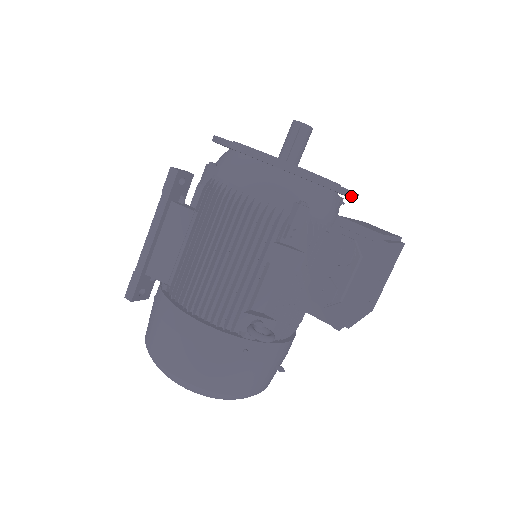
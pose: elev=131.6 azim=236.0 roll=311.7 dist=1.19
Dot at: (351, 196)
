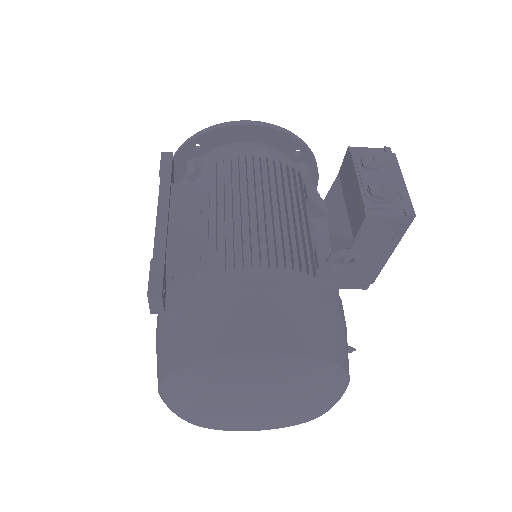
Dot at: (318, 179)
